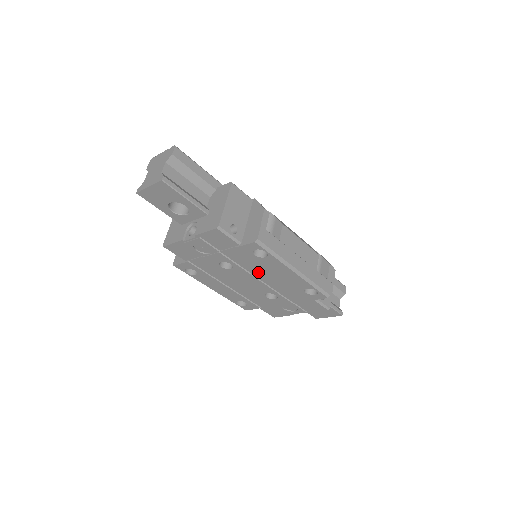
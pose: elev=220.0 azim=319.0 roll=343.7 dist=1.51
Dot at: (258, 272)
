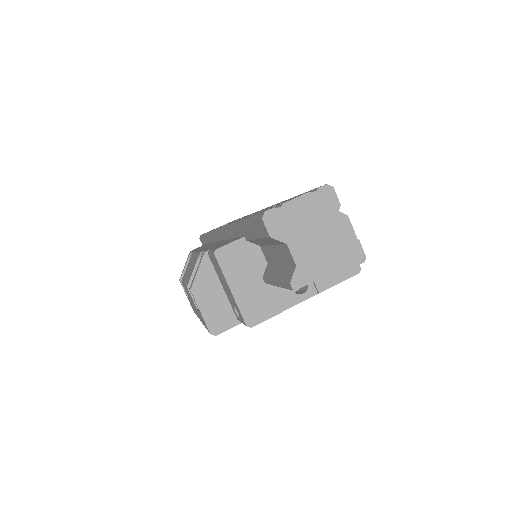
Dot at: occluded
